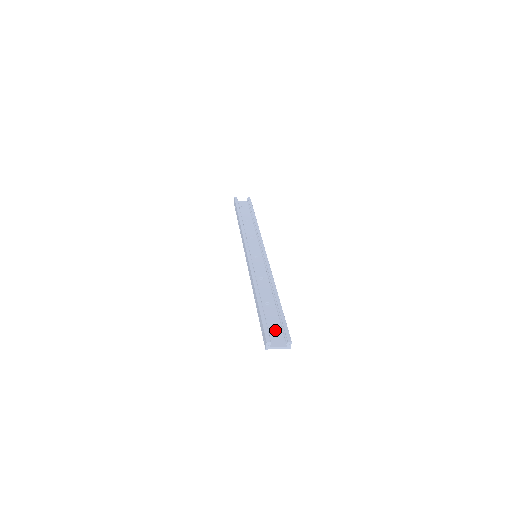
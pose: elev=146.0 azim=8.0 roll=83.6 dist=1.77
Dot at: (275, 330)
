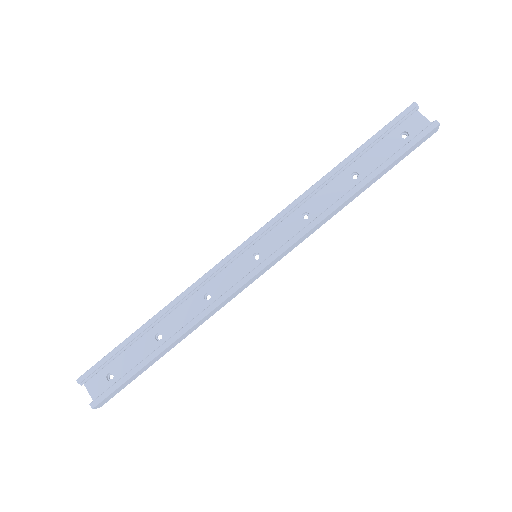
Dot at: (114, 374)
